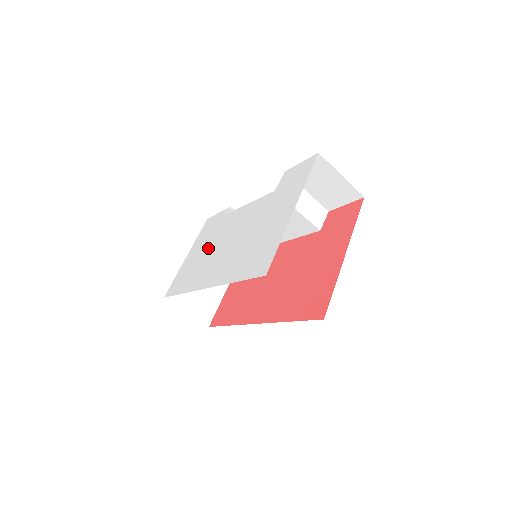
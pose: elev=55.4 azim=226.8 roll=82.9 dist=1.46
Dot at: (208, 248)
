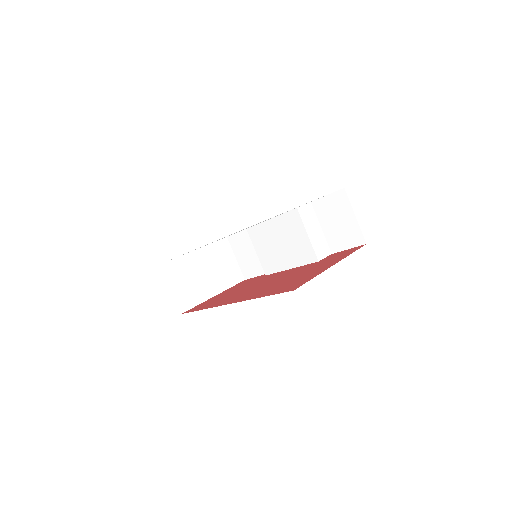
Dot at: occluded
